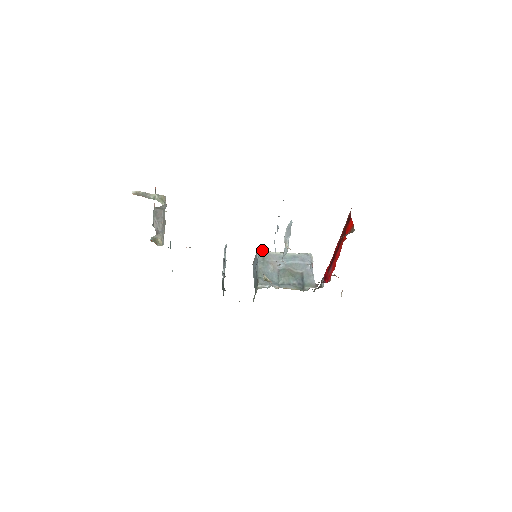
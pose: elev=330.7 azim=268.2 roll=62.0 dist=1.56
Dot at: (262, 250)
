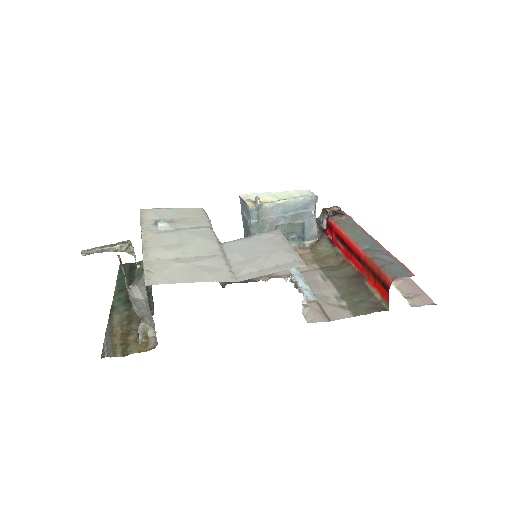
Dot at: (256, 207)
